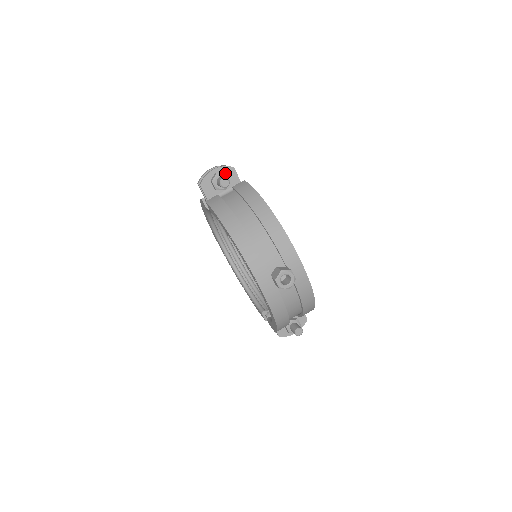
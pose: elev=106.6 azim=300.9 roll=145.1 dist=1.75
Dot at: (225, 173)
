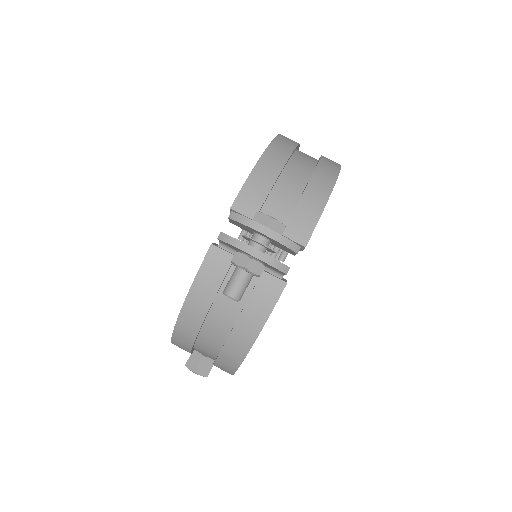
Dot at: (259, 275)
